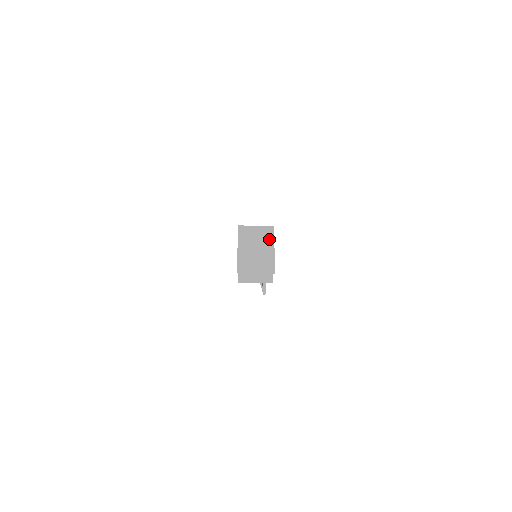
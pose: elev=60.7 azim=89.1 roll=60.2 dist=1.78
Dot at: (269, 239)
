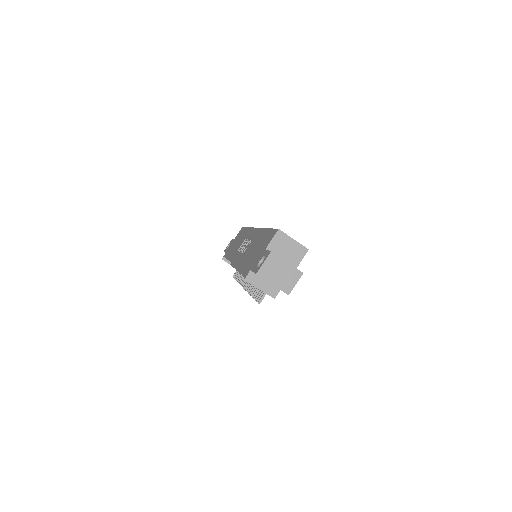
Dot at: (297, 258)
